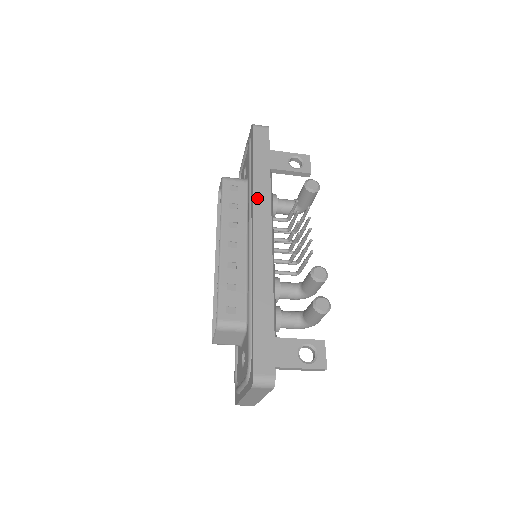
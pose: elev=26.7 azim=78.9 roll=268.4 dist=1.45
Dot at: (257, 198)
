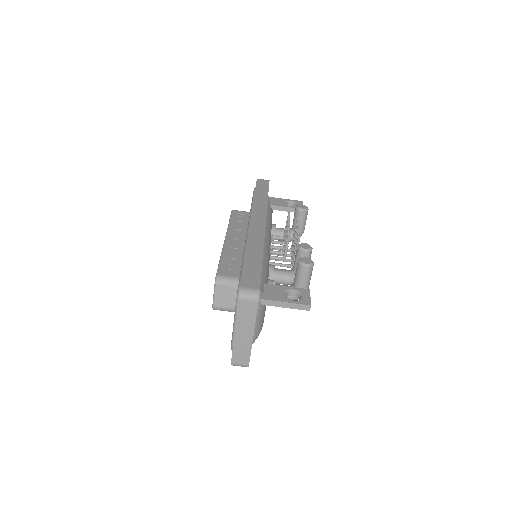
Dot at: (256, 207)
